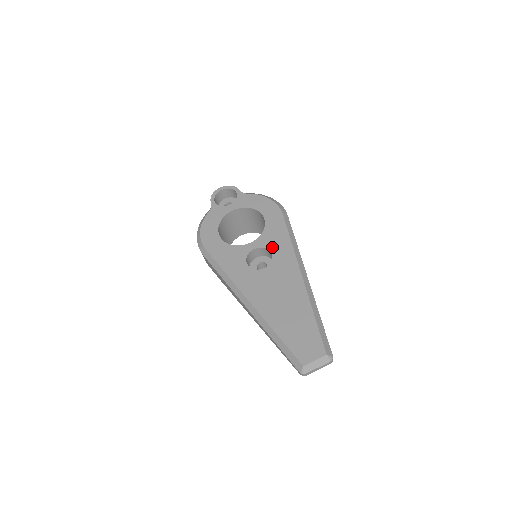
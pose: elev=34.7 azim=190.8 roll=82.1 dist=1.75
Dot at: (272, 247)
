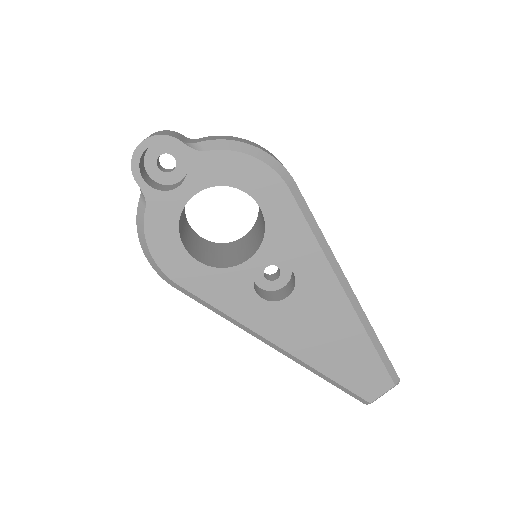
Dot at: (290, 259)
